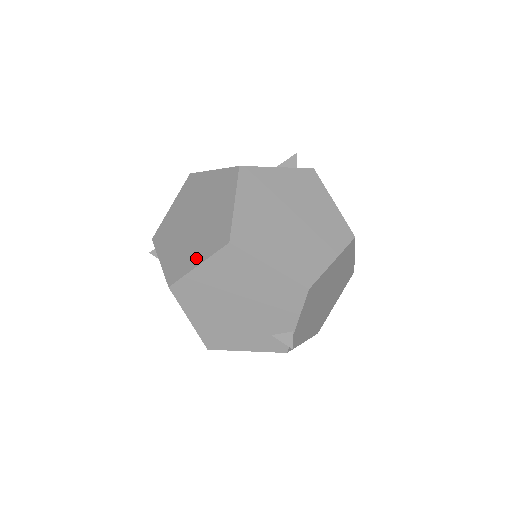
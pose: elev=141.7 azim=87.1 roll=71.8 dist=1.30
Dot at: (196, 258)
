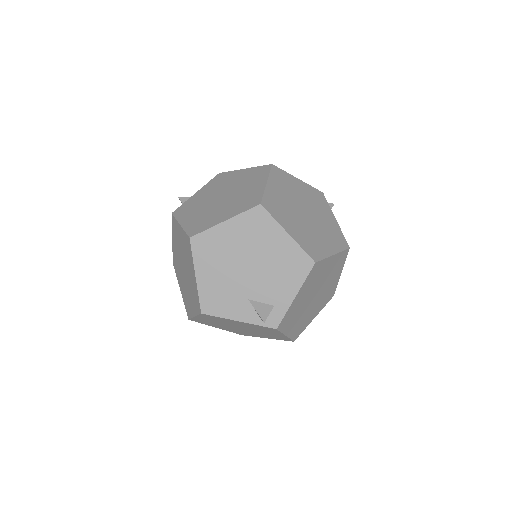
Dot at: (180, 287)
